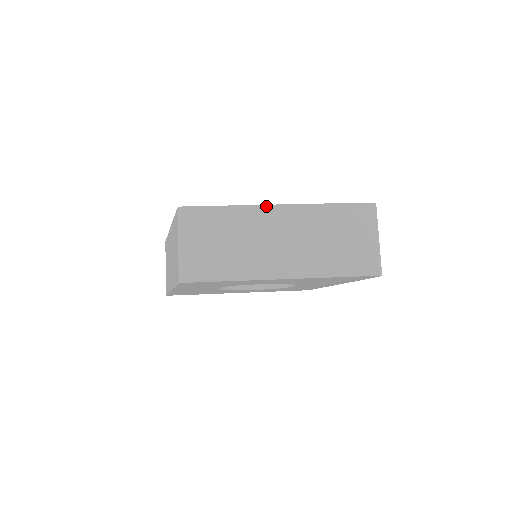
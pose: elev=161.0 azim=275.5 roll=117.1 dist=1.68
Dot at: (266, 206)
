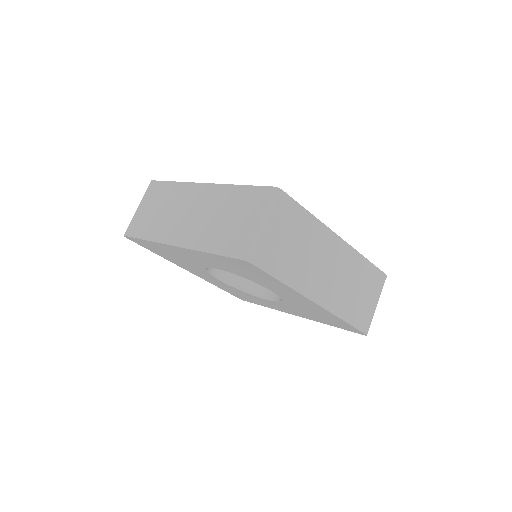
Dot at: (333, 233)
